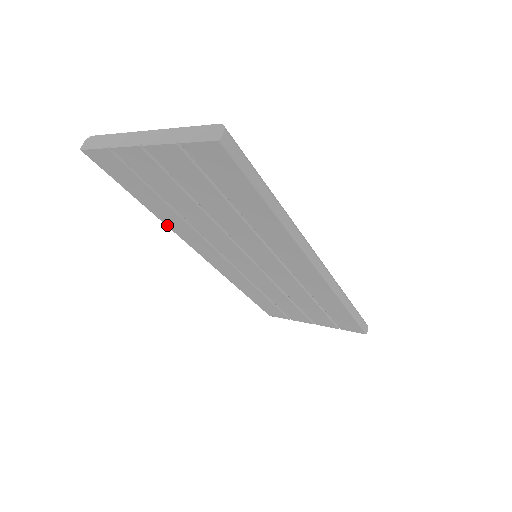
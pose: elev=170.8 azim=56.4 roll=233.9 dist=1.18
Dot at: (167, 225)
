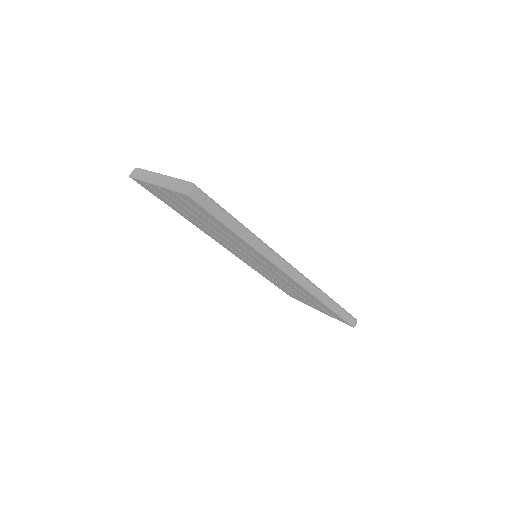
Dot at: (195, 225)
